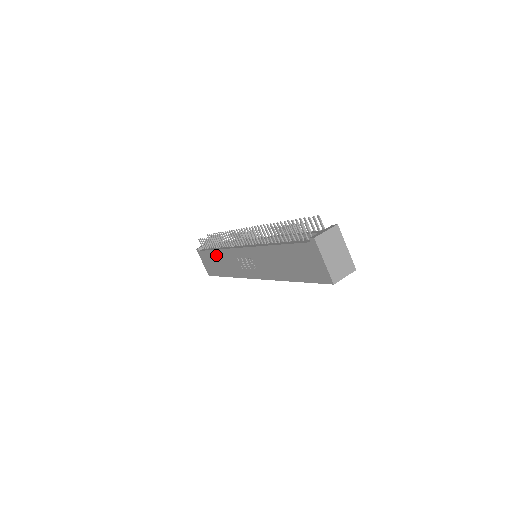
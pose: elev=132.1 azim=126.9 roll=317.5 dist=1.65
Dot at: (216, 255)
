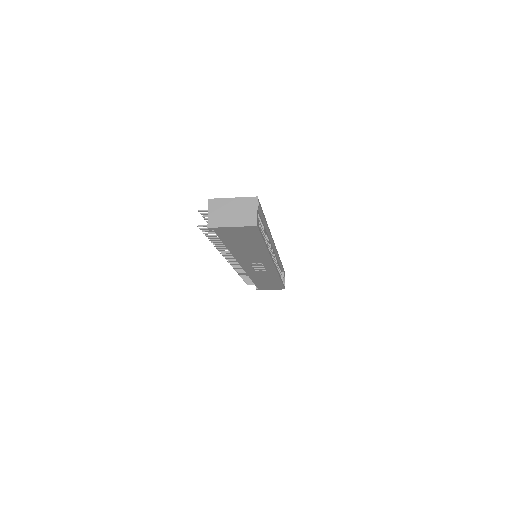
Dot at: (258, 281)
